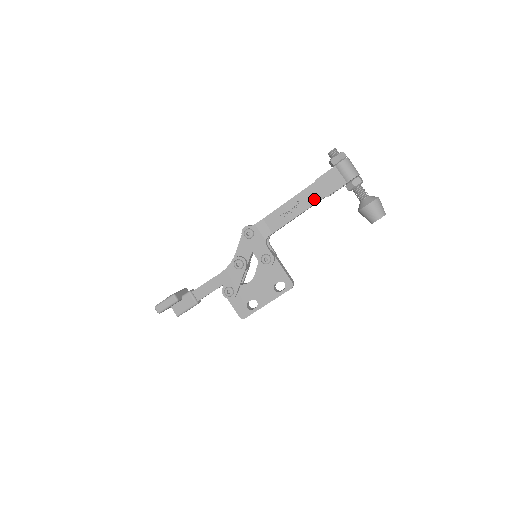
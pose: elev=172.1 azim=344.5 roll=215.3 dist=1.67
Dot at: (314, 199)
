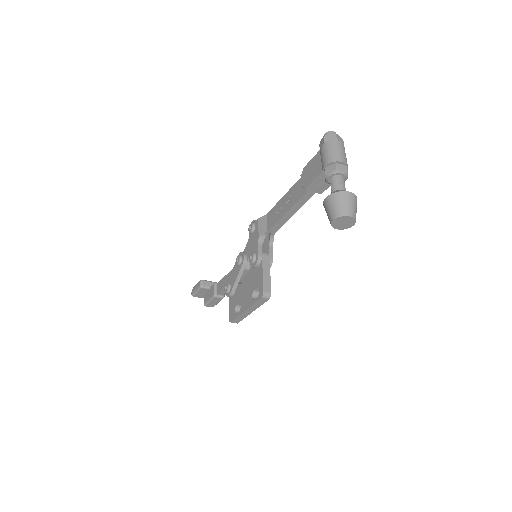
Dot at: (300, 193)
